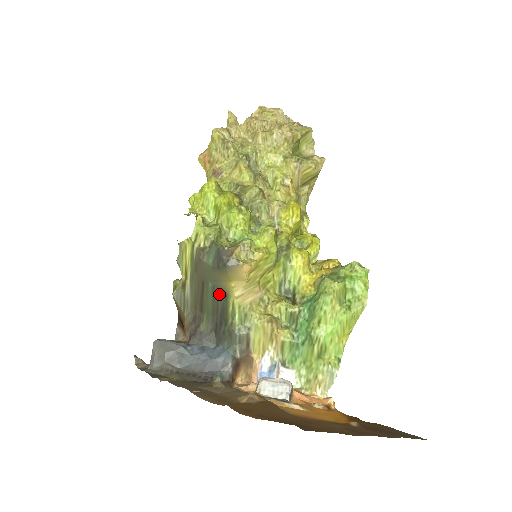
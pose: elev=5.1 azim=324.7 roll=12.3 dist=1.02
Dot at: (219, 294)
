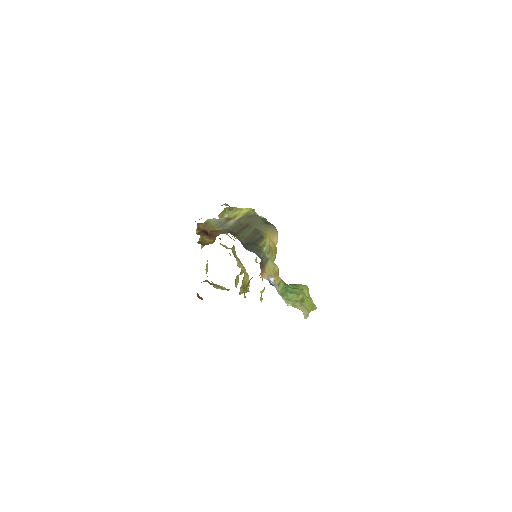
Dot at: (258, 234)
